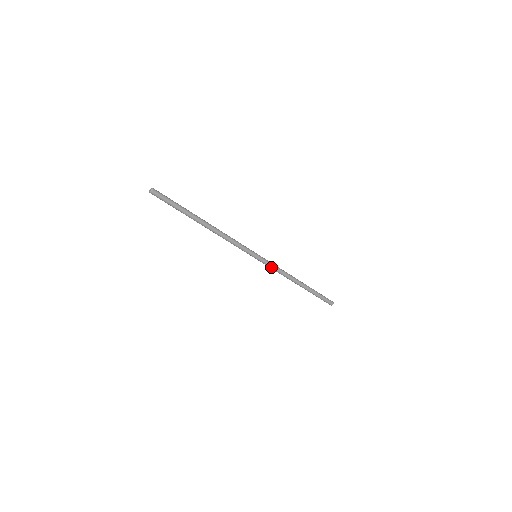
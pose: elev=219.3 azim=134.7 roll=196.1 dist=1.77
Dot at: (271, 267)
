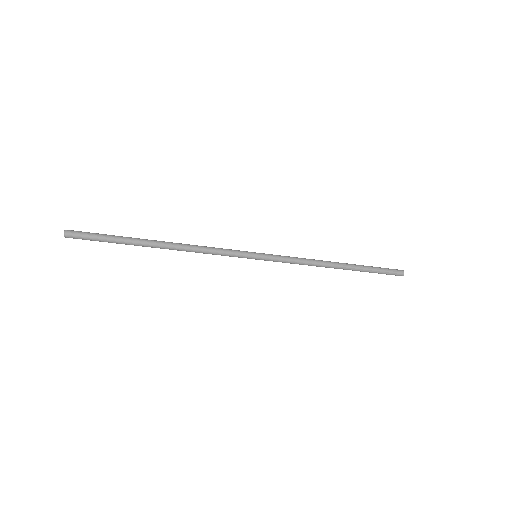
Dot at: (284, 262)
